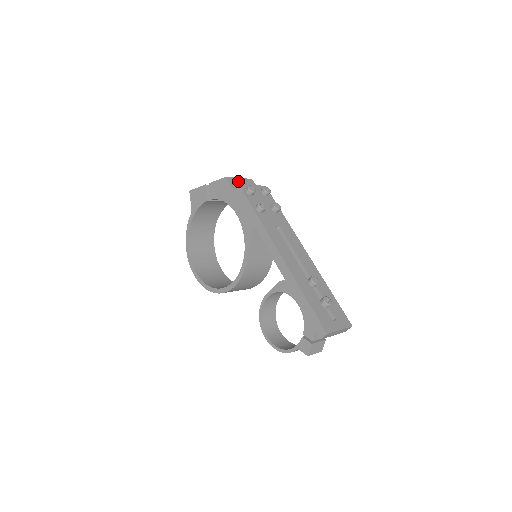
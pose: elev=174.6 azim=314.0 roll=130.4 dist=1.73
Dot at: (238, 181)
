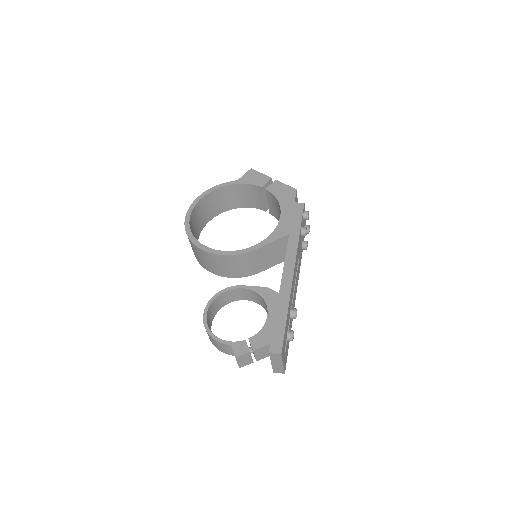
Dot at: (297, 202)
